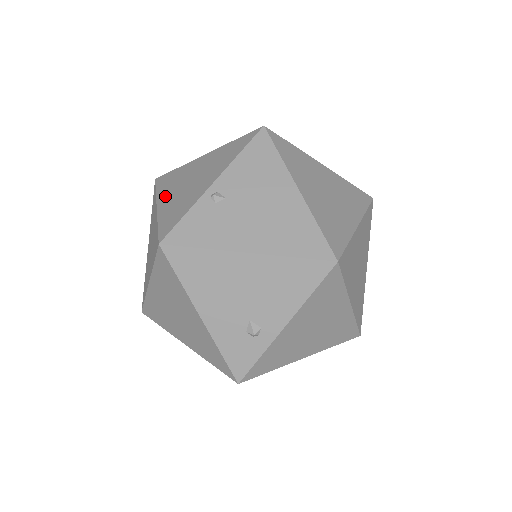
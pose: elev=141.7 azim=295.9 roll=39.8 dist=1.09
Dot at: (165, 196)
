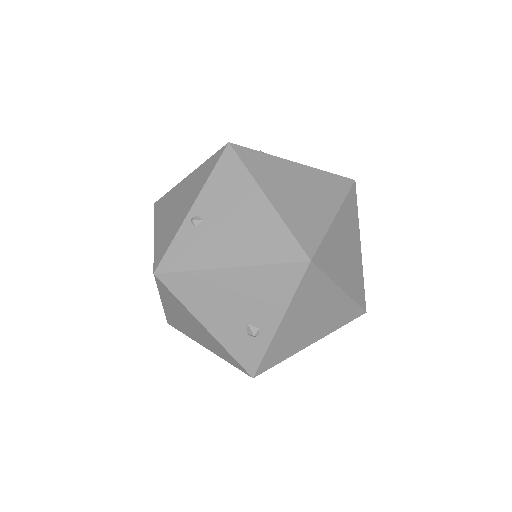
Dot at: (159, 223)
